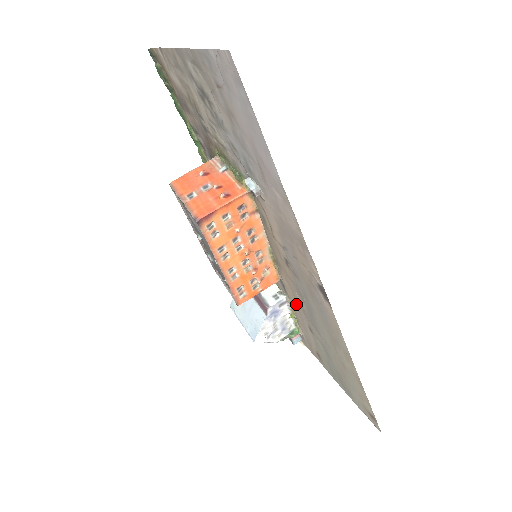
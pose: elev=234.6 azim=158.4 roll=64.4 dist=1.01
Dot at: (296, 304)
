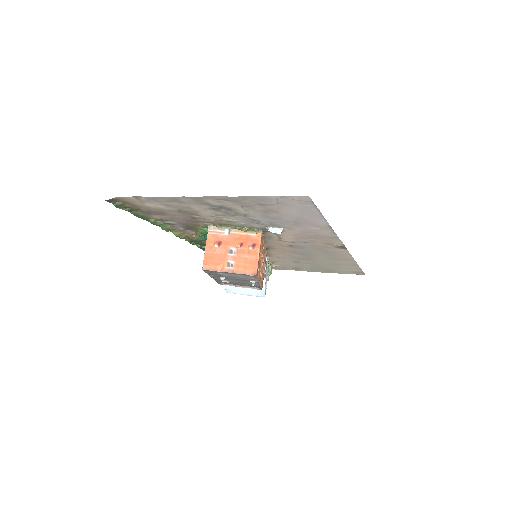
Dot at: (283, 257)
